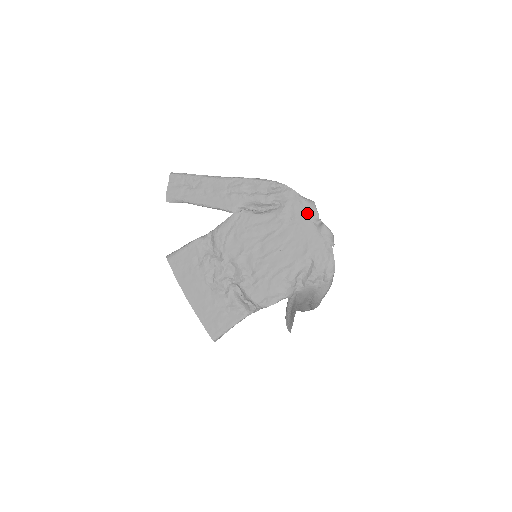
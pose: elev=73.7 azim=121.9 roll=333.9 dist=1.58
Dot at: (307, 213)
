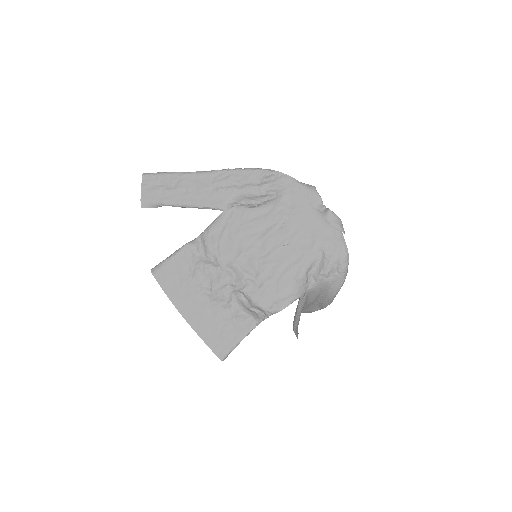
Dot at: (309, 200)
